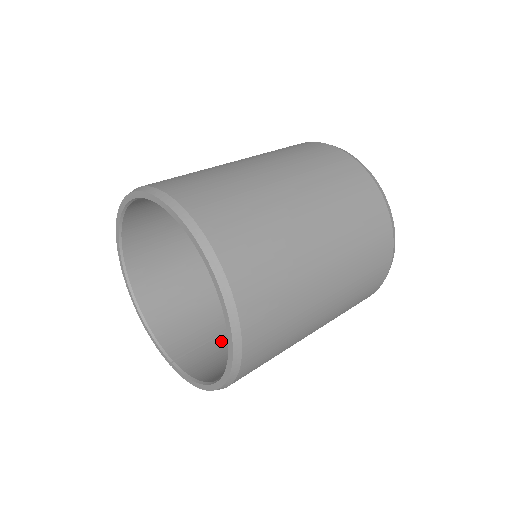
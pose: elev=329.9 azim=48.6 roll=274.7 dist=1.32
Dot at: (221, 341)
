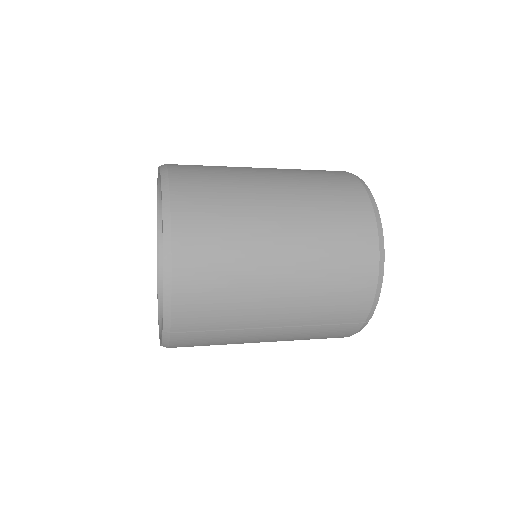
Dot at: occluded
